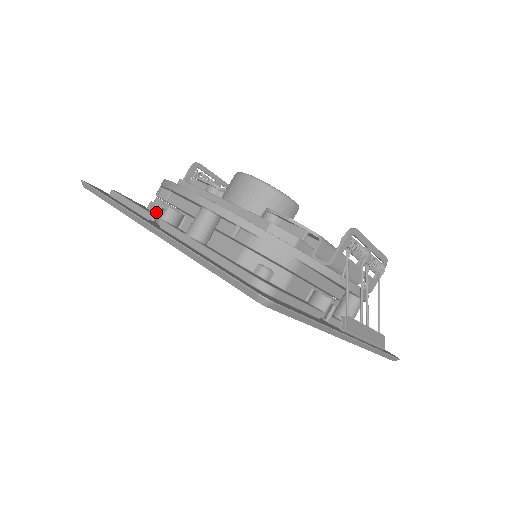
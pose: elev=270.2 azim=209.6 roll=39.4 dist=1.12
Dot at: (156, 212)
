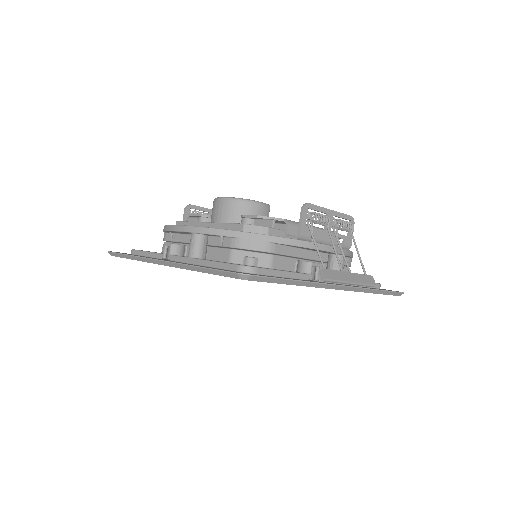
Dot at: (164, 251)
